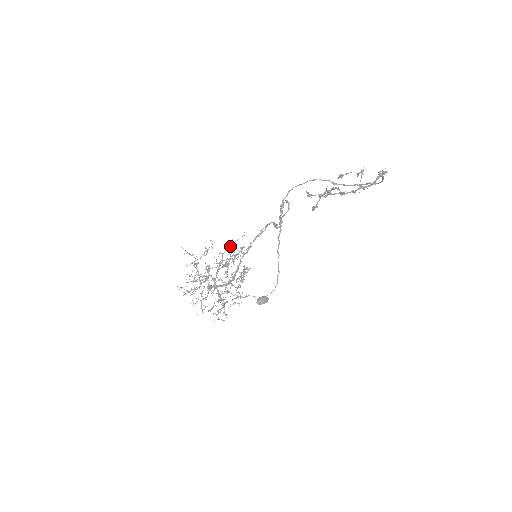
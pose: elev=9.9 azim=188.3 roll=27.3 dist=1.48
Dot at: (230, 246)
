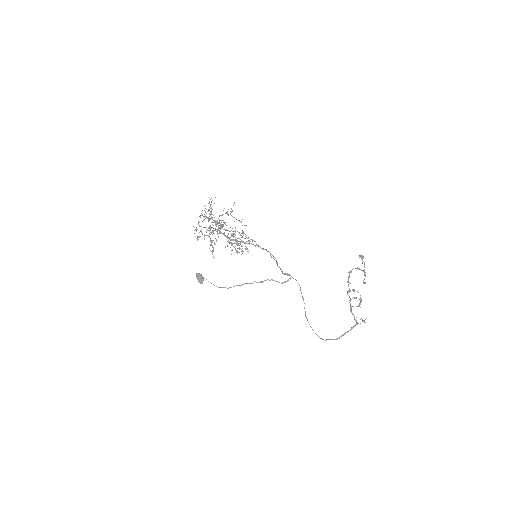
Dot at: occluded
